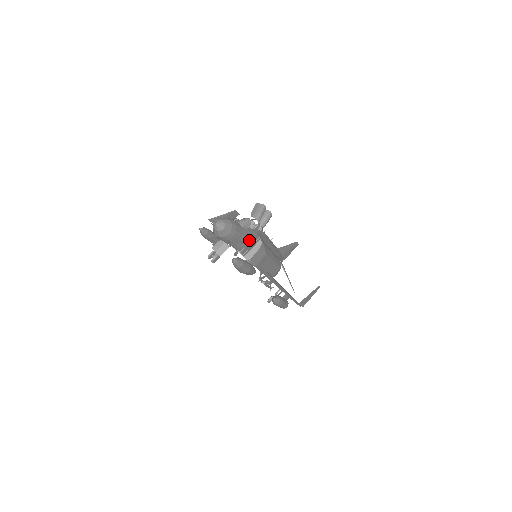
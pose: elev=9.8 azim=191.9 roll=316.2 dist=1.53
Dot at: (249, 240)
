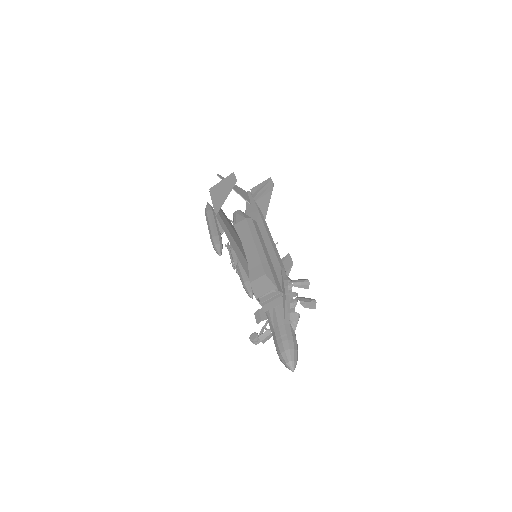
Dot at: occluded
